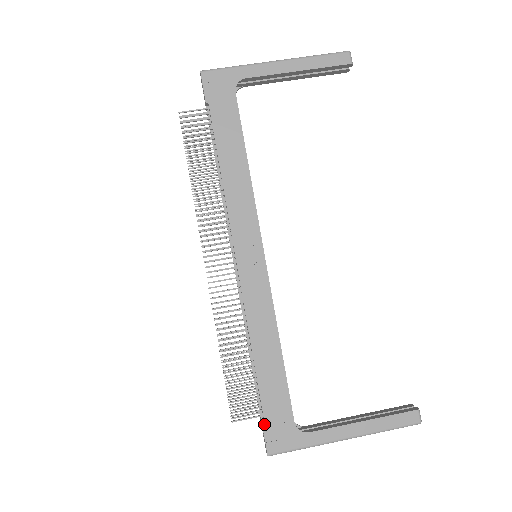
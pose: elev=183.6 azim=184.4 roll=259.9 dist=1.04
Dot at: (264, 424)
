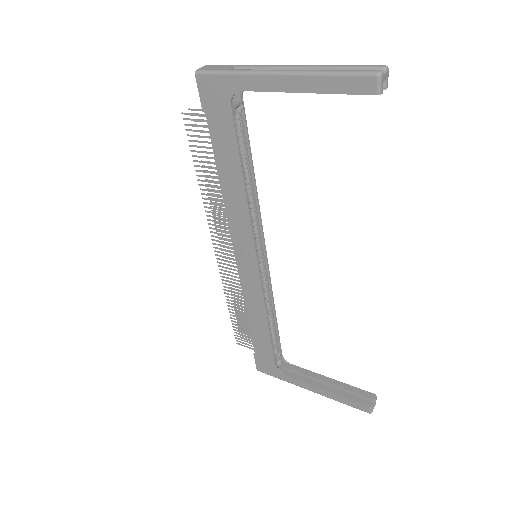
Dot at: (255, 356)
